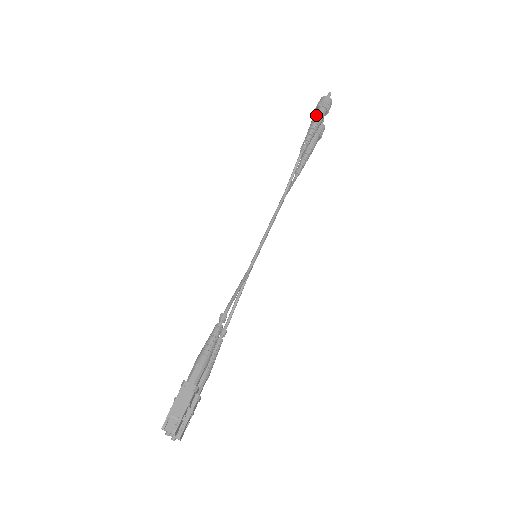
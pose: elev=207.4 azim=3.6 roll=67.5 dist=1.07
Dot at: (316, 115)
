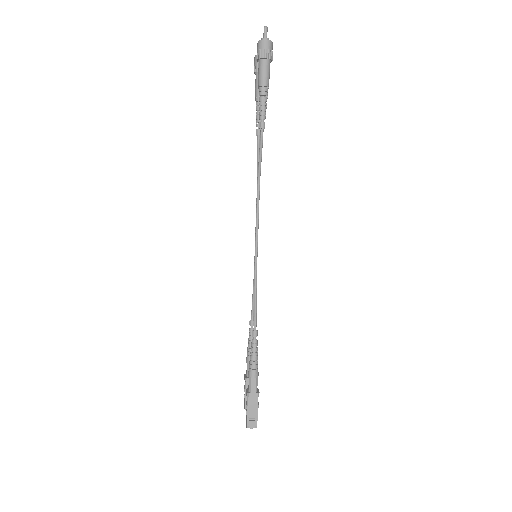
Dot at: (261, 74)
